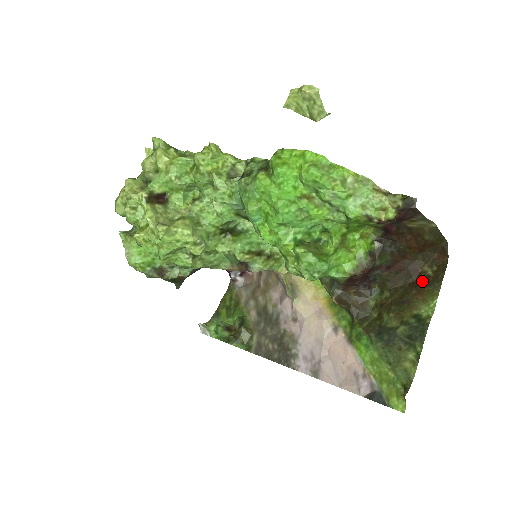
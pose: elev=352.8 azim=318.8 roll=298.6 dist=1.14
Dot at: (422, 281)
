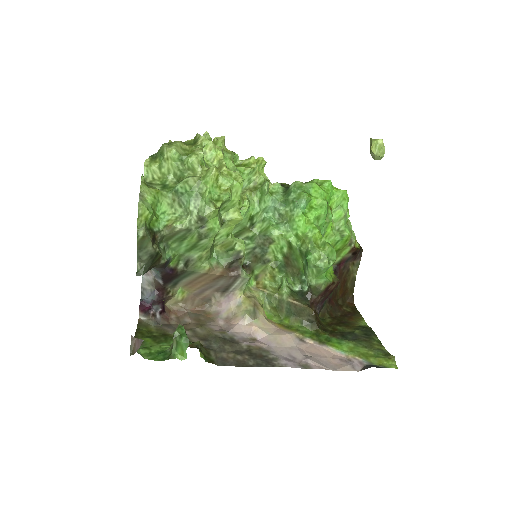
Dot at: (348, 313)
